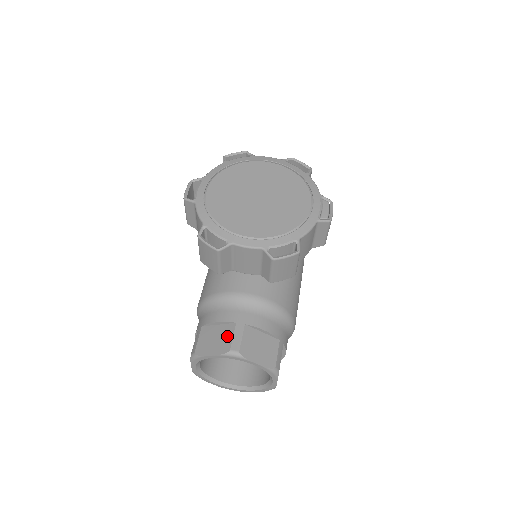
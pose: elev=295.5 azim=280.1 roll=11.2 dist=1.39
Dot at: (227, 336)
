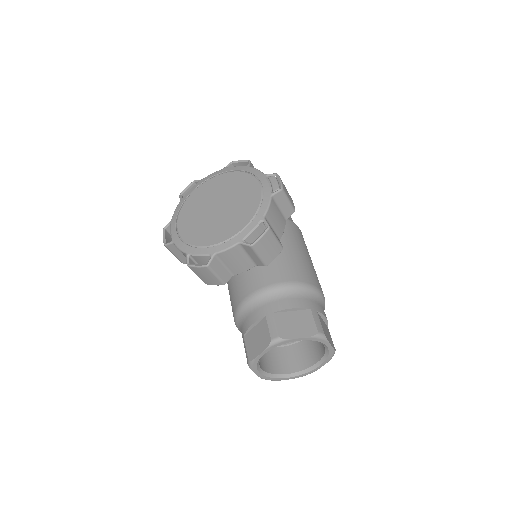
Dot at: (264, 331)
